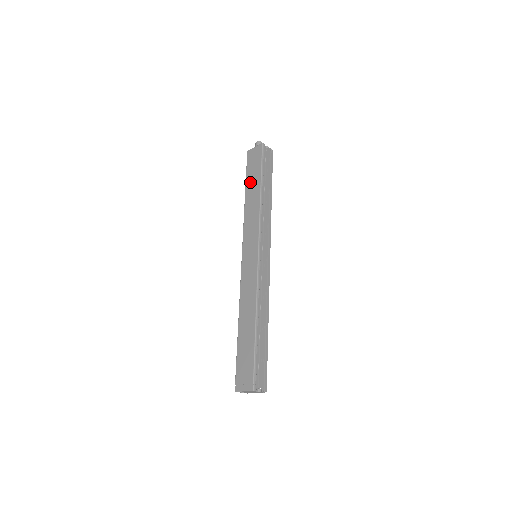
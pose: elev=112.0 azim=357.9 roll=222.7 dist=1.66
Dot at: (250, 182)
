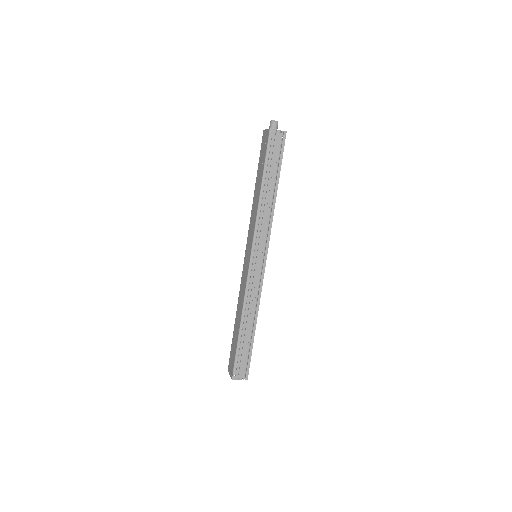
Dot at: (258, 173)
